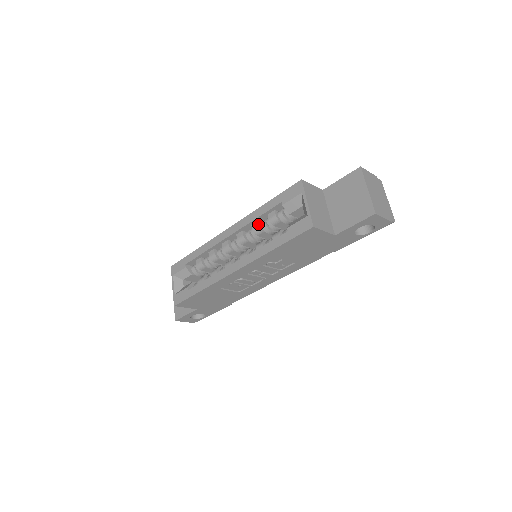
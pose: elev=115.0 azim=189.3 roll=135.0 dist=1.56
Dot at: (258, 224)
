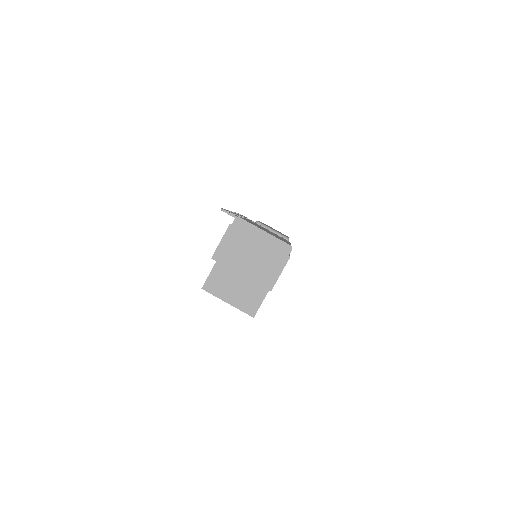
Dot at: occluded
